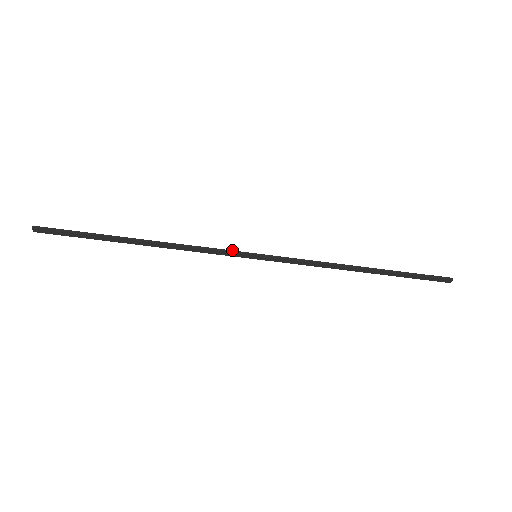
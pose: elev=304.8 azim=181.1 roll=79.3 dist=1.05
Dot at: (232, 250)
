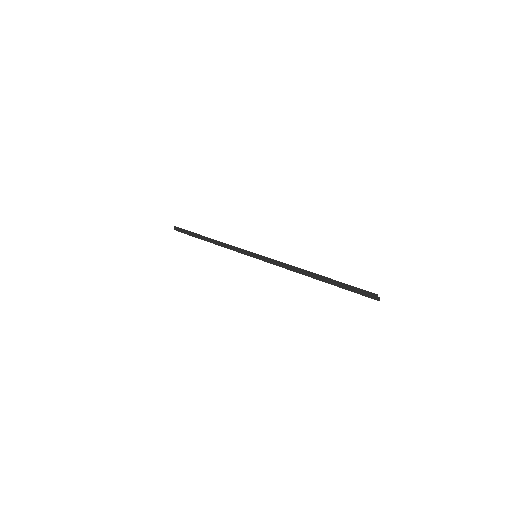
Dot at: occluded
